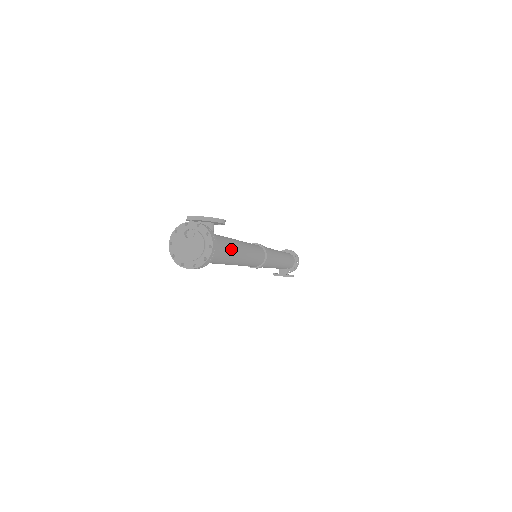
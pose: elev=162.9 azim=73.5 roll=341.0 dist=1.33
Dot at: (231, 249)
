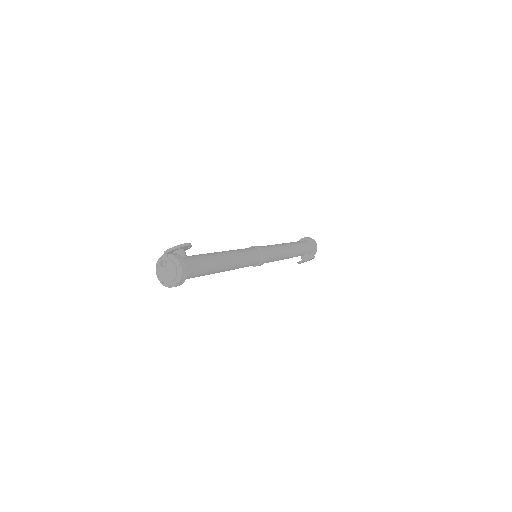
Dot at: (210, 260)
